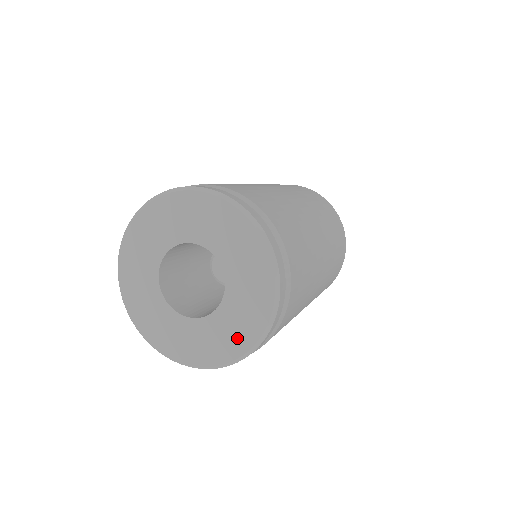
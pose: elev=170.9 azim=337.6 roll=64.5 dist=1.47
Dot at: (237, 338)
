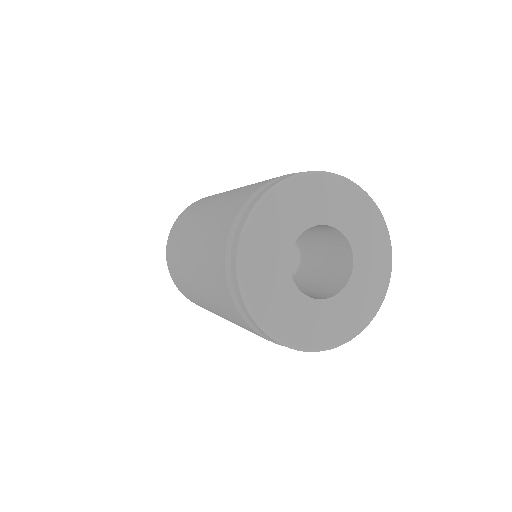
Dot at: (323, 333)
